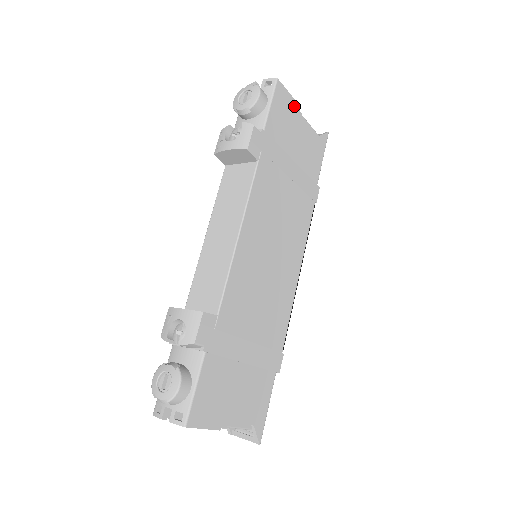
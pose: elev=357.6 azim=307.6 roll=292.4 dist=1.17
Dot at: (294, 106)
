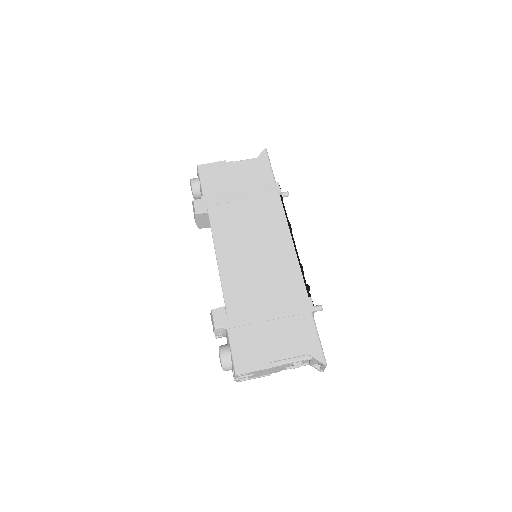
Dot at: (221, 165)
